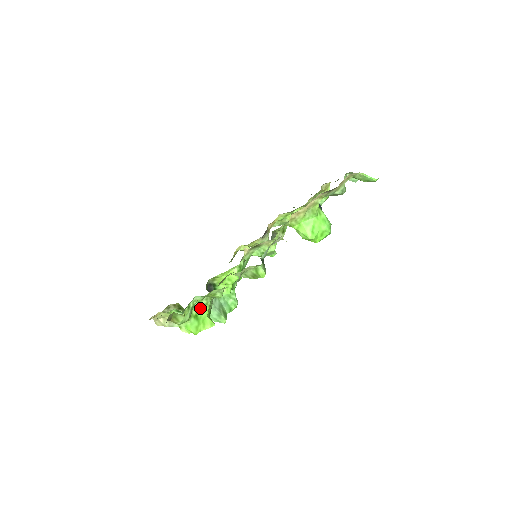
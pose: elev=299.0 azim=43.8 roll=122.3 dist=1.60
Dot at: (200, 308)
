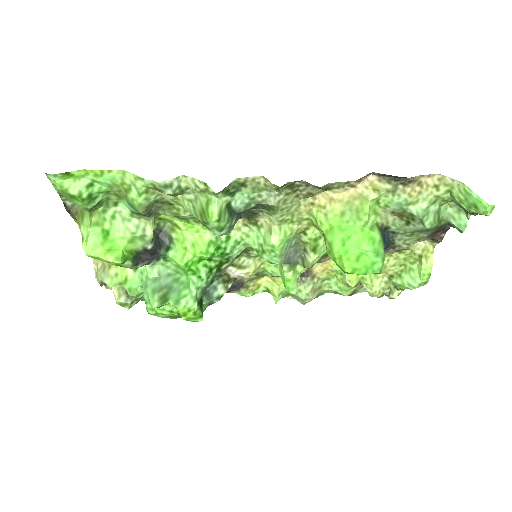
Dot at: (120, 229)
